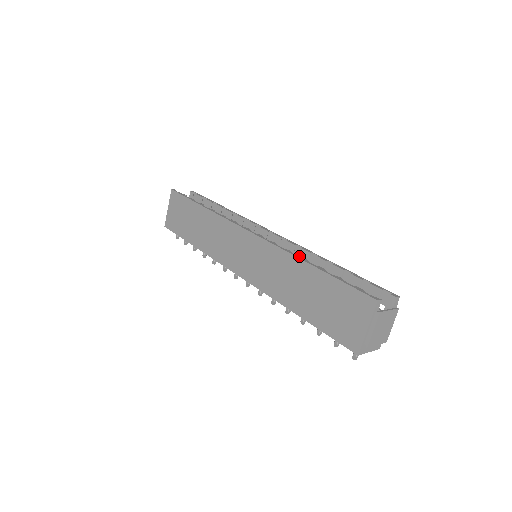
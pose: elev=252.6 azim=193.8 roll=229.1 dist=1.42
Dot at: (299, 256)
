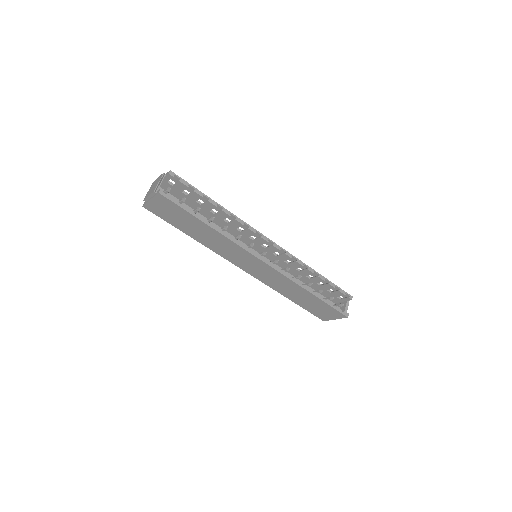
Dot at: (293, 263)
